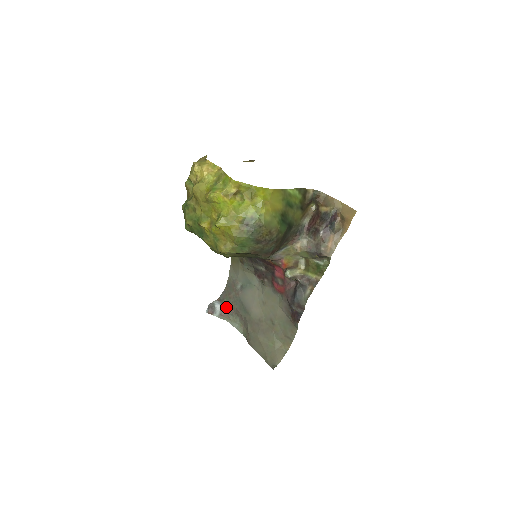
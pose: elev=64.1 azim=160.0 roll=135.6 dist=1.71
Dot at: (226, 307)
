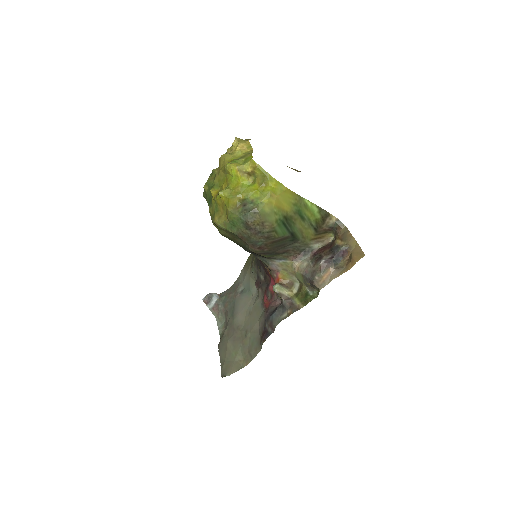
Dot at: (221, 304)
